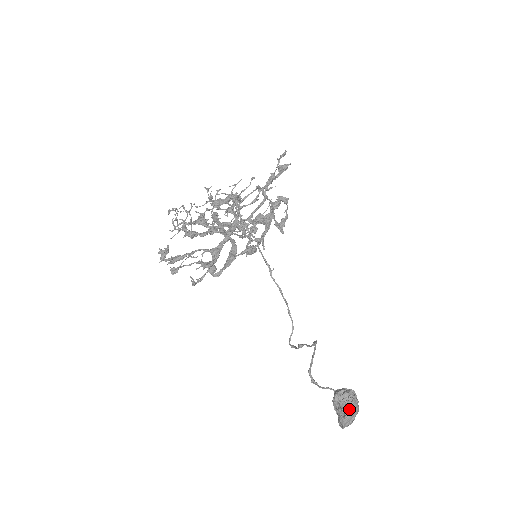
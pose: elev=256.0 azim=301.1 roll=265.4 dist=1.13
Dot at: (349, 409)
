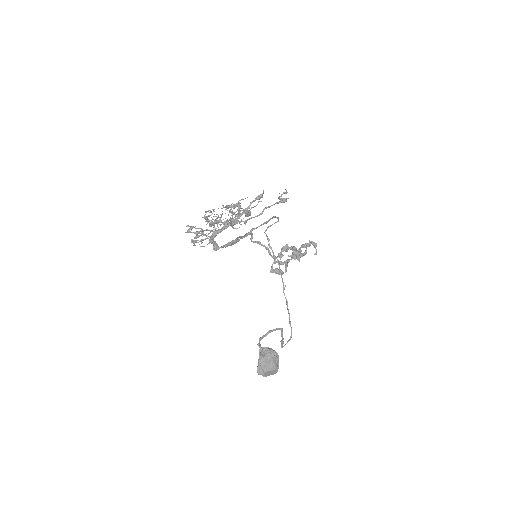
Dot at: (263, 357)
